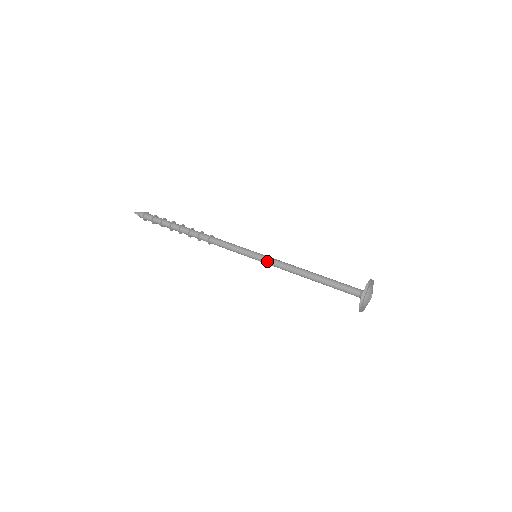
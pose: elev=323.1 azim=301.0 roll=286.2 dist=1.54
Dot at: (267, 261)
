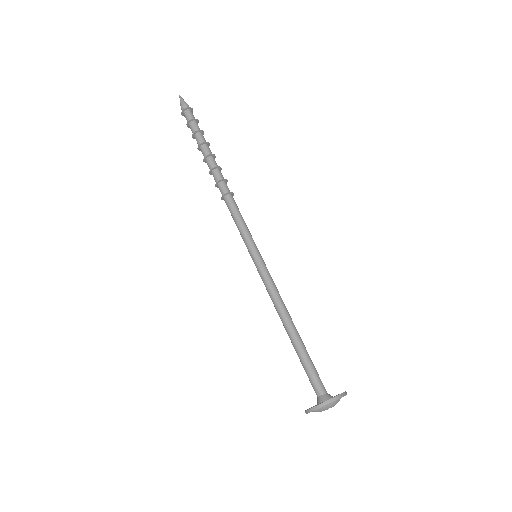
Dot at: (263, 272)
